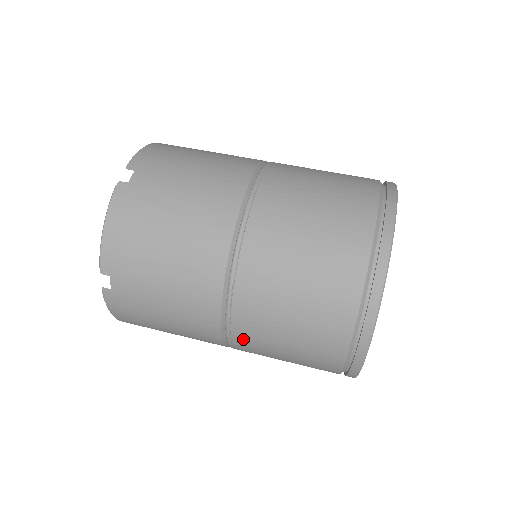
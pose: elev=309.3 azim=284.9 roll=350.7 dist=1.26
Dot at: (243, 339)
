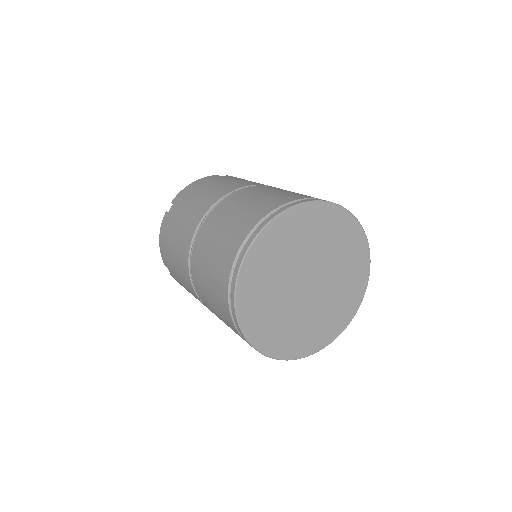
Dot at: (196, 252)
